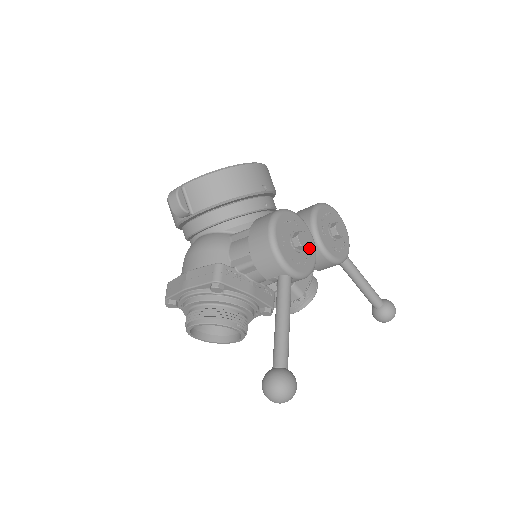
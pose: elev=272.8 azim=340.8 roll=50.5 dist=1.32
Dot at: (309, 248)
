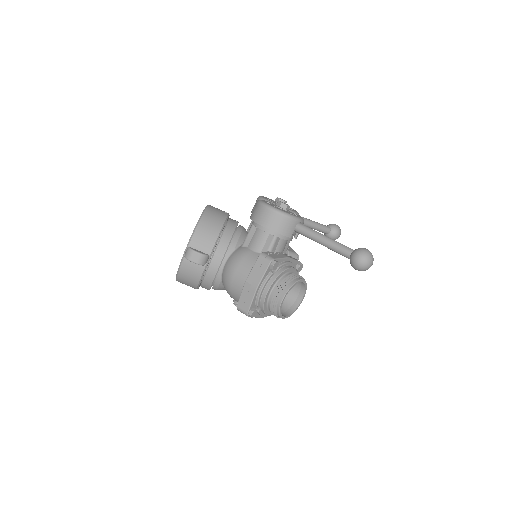
Dot at: occluded
